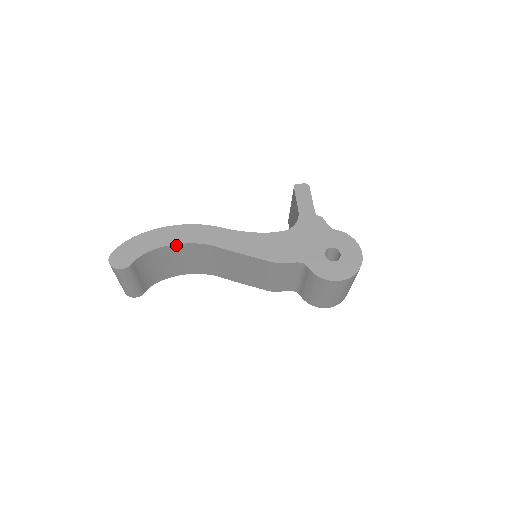
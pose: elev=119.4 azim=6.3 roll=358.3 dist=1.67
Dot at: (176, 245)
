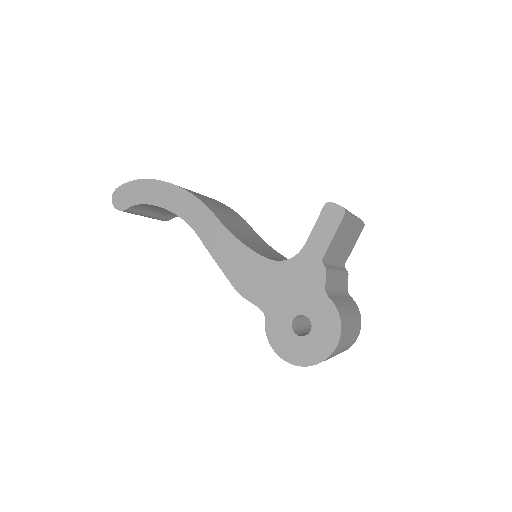
Dot at: (169, 210)
